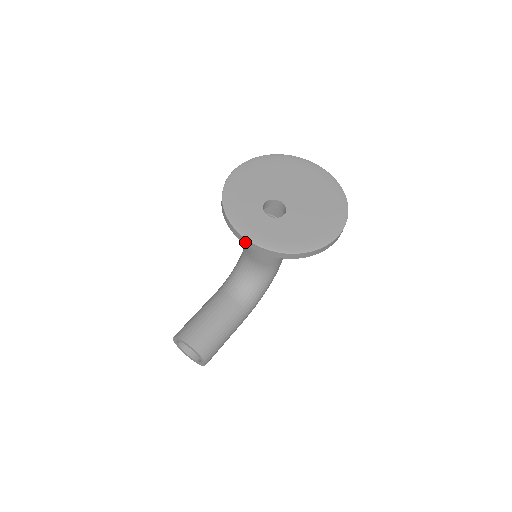
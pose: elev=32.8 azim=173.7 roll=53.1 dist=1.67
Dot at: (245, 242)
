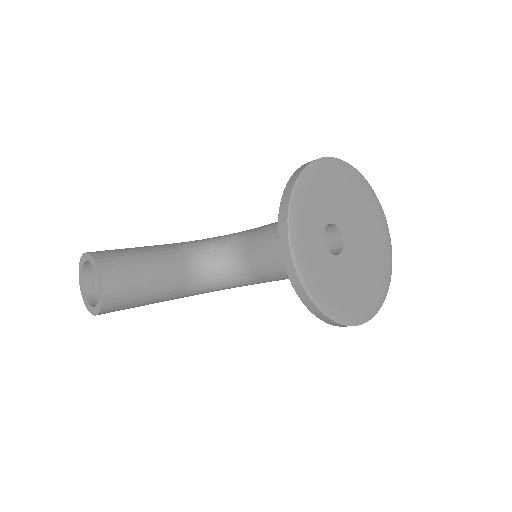
Dot at: (283, 247)
